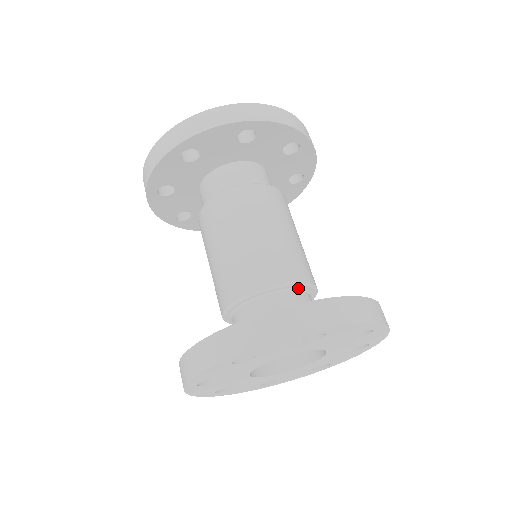
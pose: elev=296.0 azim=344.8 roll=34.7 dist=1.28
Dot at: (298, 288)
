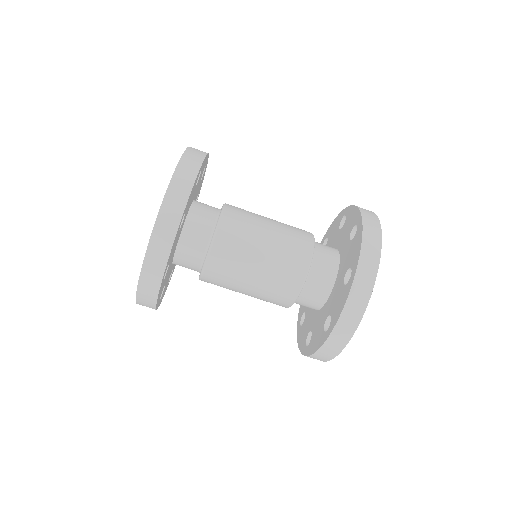
Dot at: occluded
